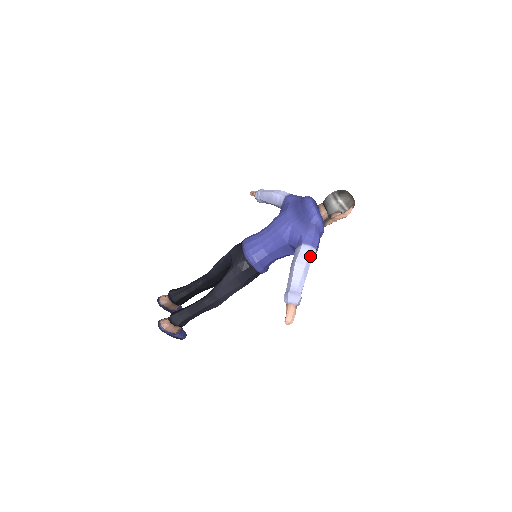
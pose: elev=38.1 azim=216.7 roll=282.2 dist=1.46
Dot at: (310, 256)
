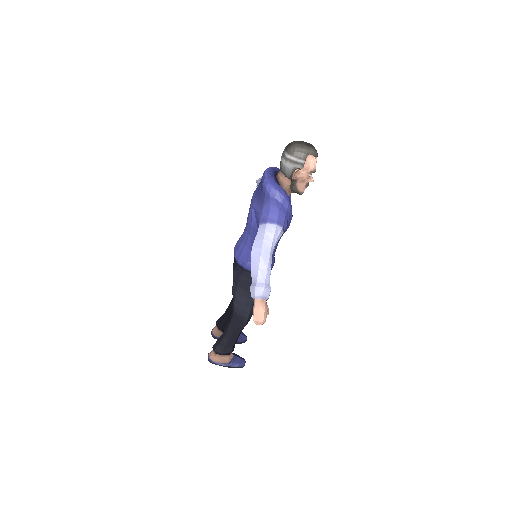
Dot at: (268, 235)
